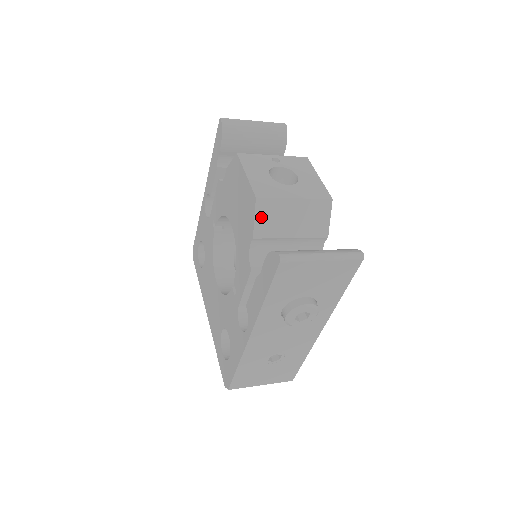
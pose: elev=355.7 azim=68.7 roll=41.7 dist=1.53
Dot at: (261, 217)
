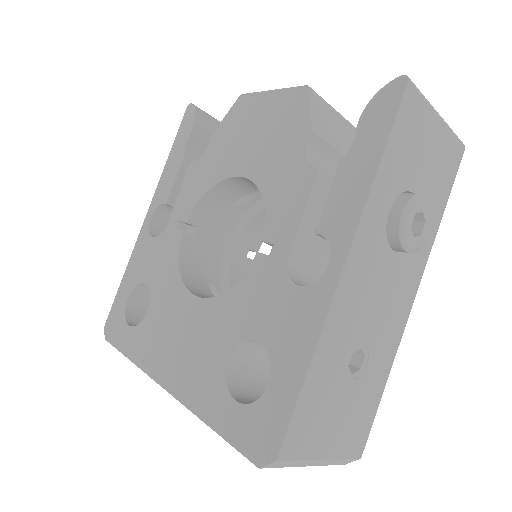
Dot at: (316, 111)
